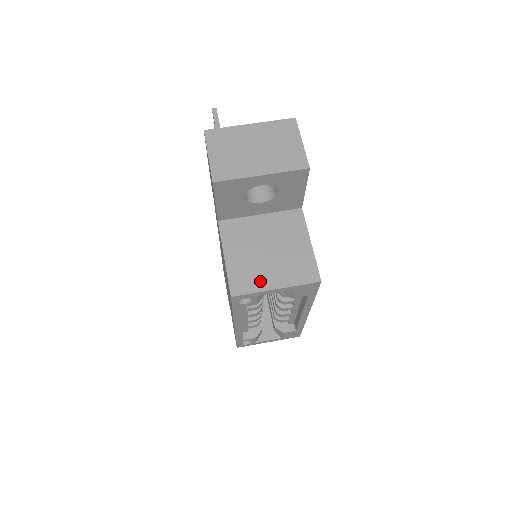
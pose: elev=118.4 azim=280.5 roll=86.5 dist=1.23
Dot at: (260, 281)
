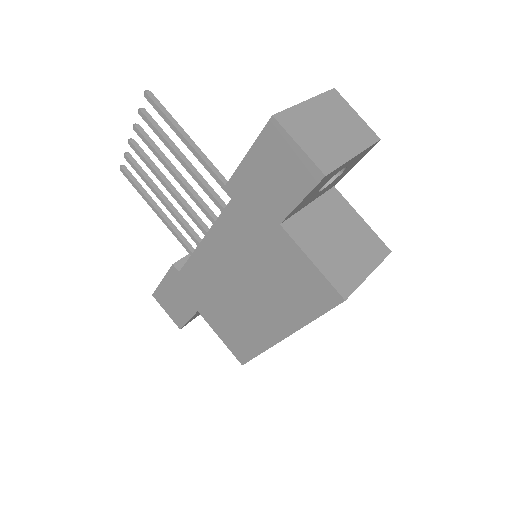
Dot at: (354, 273)
